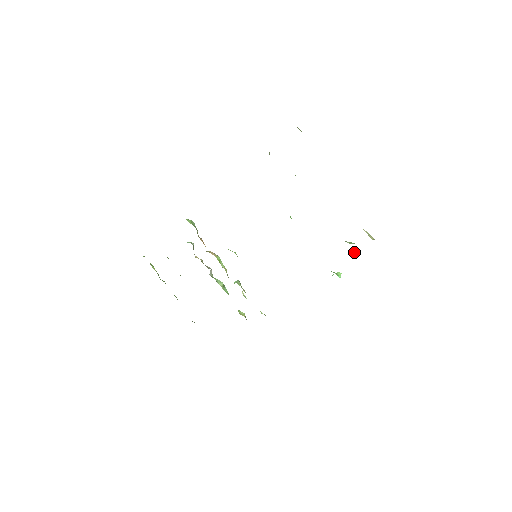
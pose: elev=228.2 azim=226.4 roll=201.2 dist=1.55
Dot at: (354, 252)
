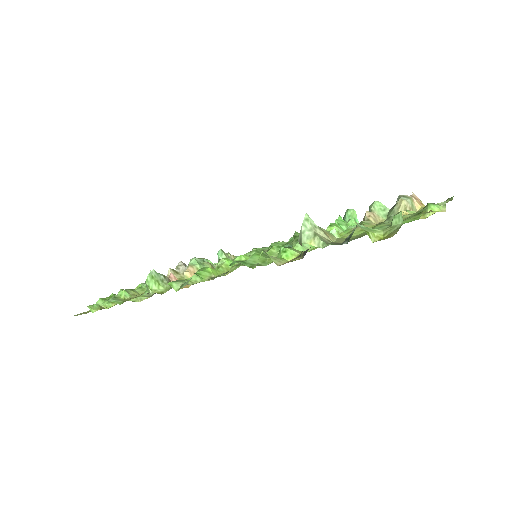
Dot at: occluded
